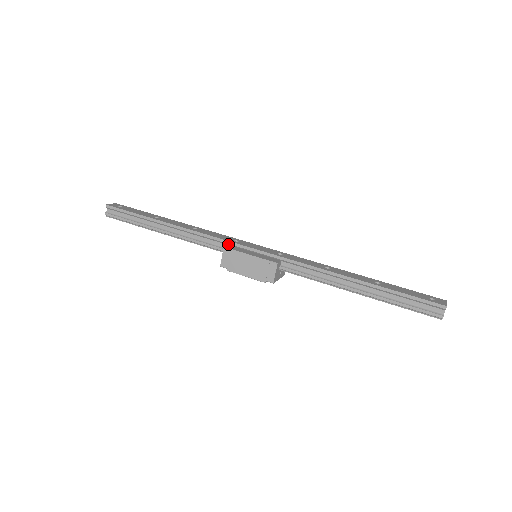
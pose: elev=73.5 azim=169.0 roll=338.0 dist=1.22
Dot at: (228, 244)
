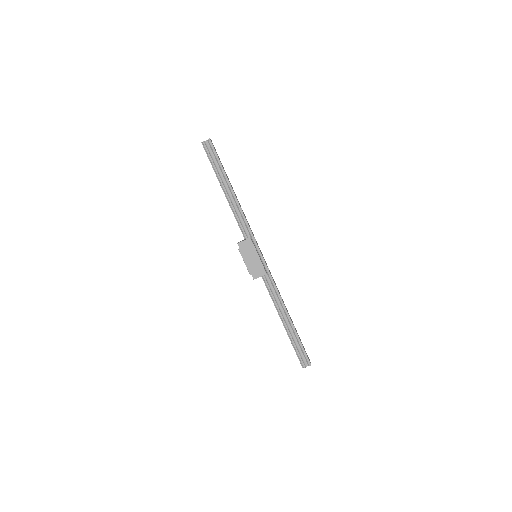
Dot at: (251, 237)
